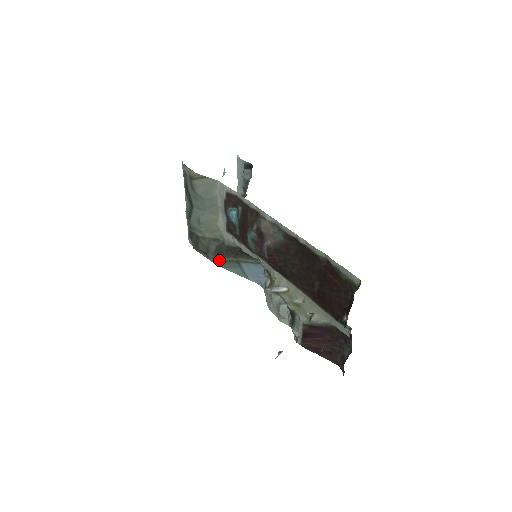
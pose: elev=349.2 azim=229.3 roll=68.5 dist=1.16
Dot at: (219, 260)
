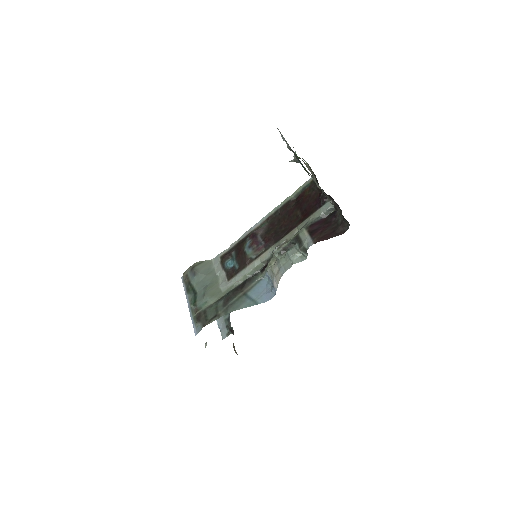
Dot at: (229, 306)
